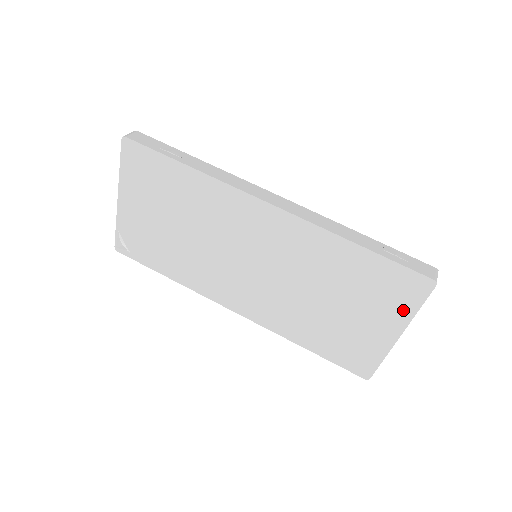
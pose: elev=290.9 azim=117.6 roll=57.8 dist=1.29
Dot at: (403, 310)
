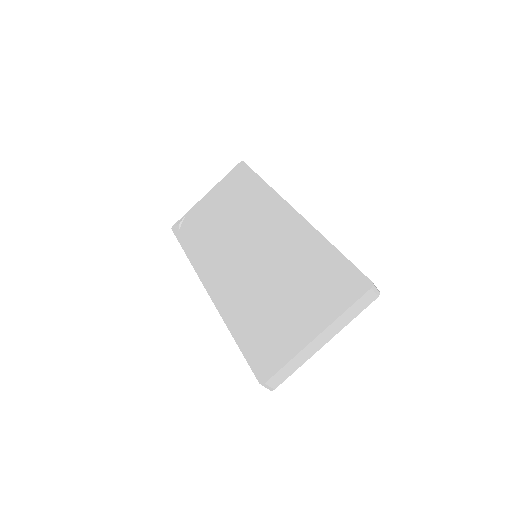
Dot at: (335, 307)
